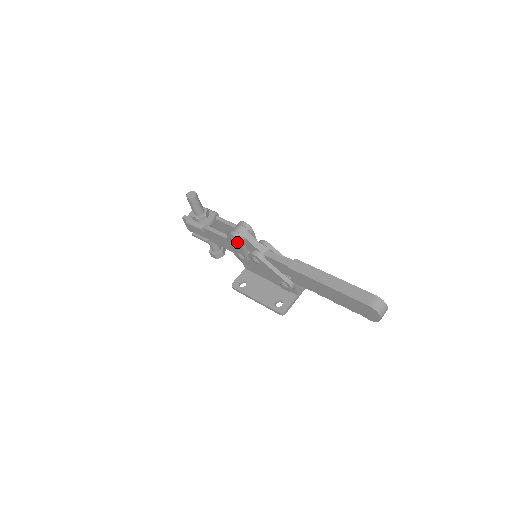
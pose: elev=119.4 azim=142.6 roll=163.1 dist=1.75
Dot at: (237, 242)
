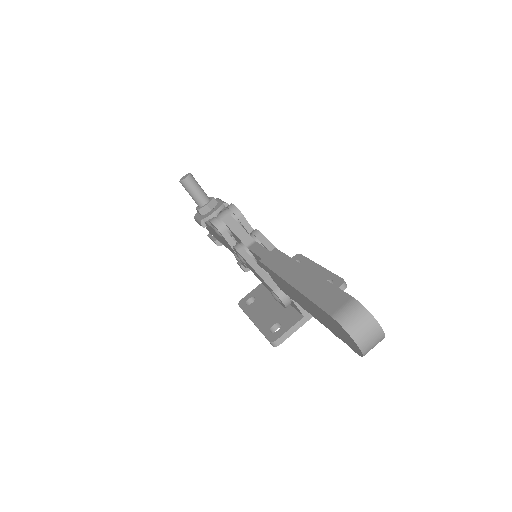
Dot at: (218, 231)
